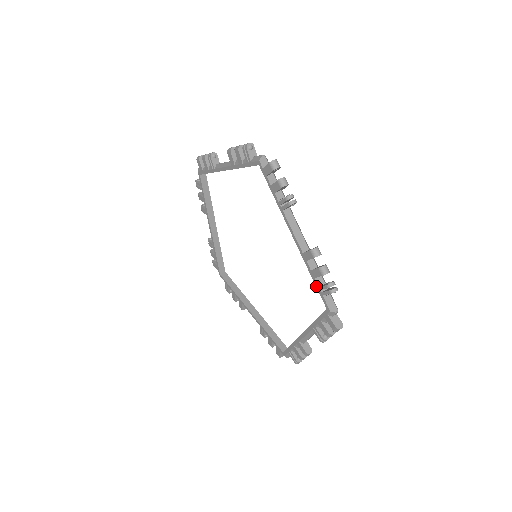
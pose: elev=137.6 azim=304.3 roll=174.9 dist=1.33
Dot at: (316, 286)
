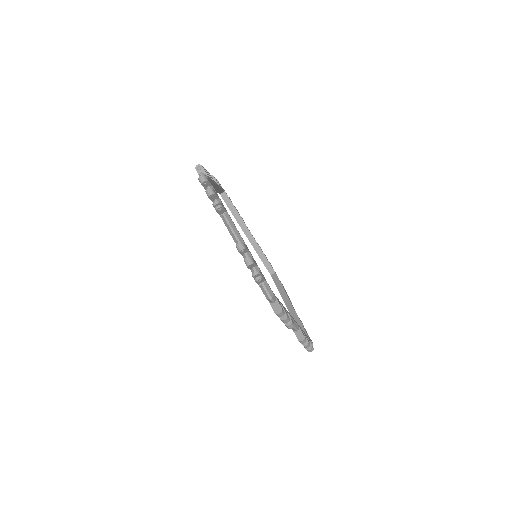
Dot at: occluded
